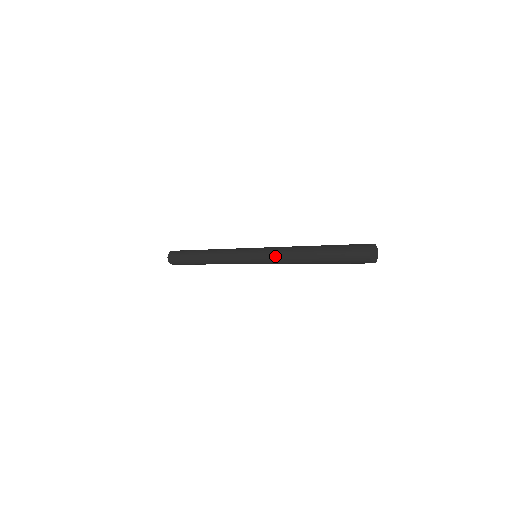
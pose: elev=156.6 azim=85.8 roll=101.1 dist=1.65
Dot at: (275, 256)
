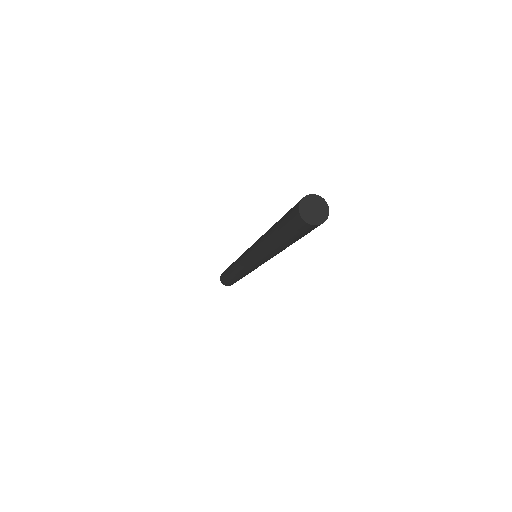
Dot at: (254, 249)
